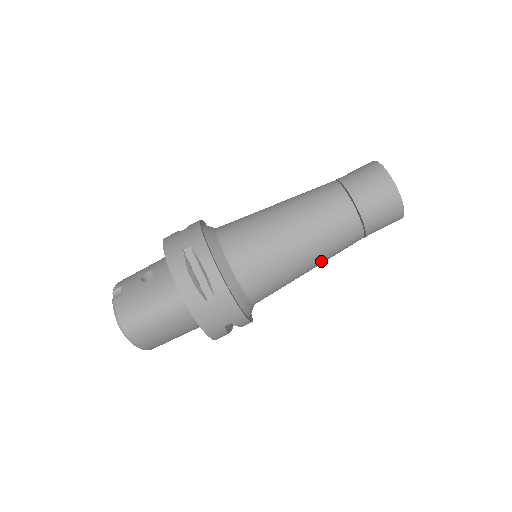
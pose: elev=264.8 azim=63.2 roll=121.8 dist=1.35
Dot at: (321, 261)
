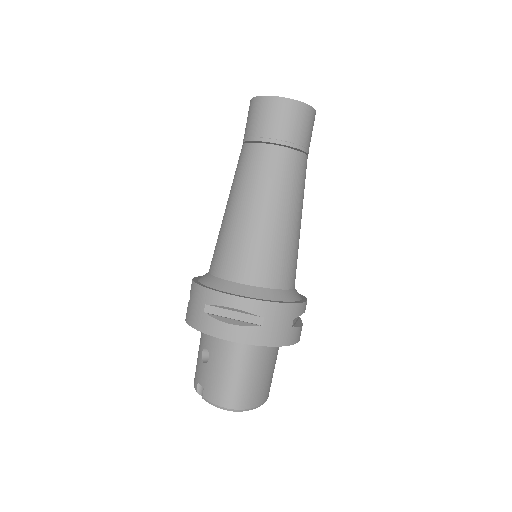
Dot at: (300, 206)
